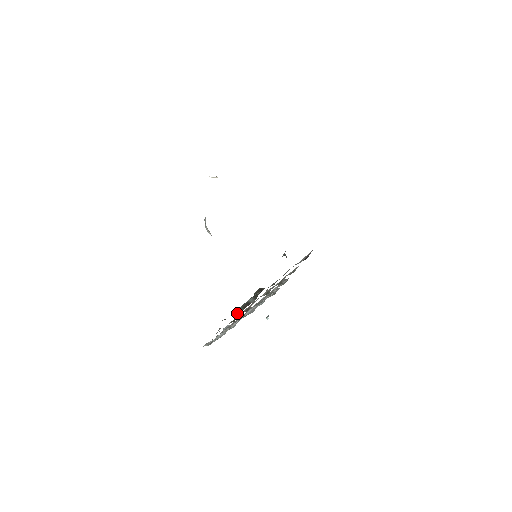
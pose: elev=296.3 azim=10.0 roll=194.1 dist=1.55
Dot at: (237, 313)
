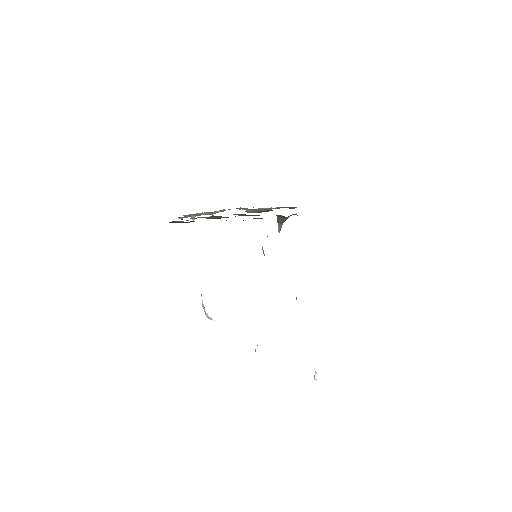
Dot at: occluded
